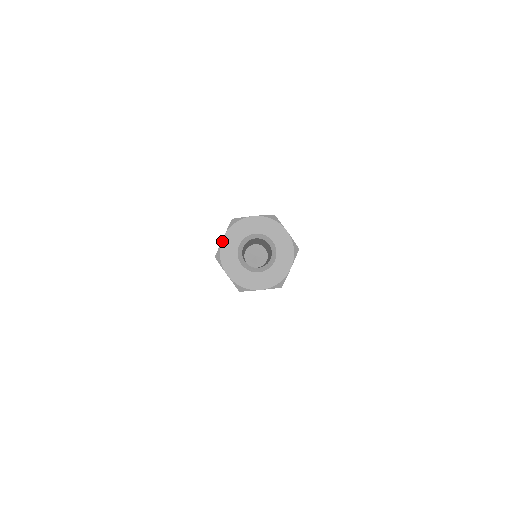
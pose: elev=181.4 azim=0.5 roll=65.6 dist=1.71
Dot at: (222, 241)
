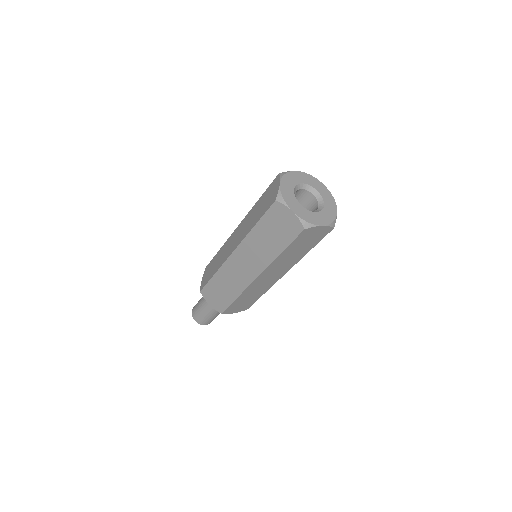
Dot at: (294, 171)
